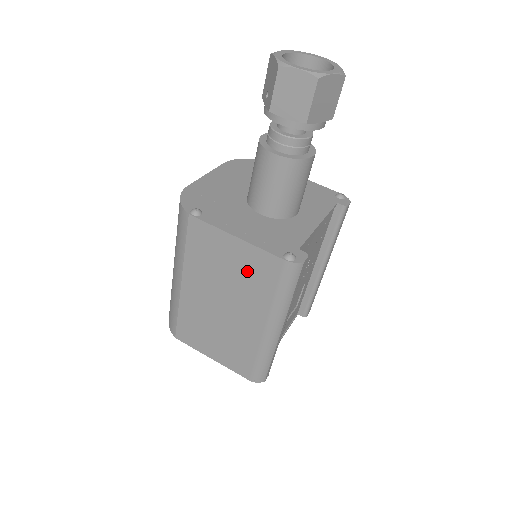
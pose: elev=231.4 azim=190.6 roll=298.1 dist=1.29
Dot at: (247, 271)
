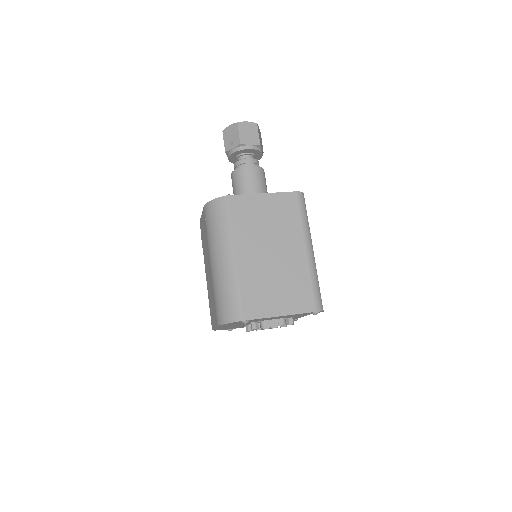
Dot at: (278, 213)
